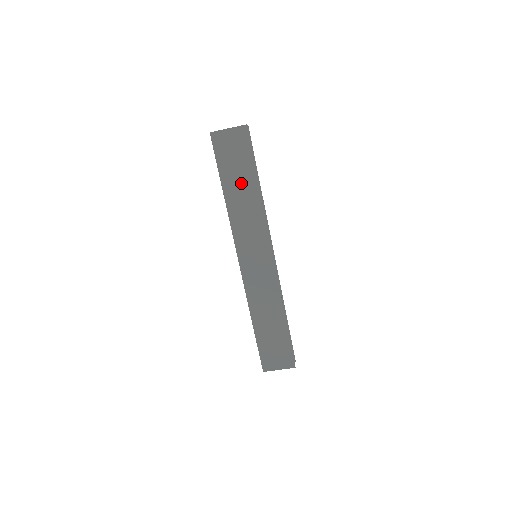
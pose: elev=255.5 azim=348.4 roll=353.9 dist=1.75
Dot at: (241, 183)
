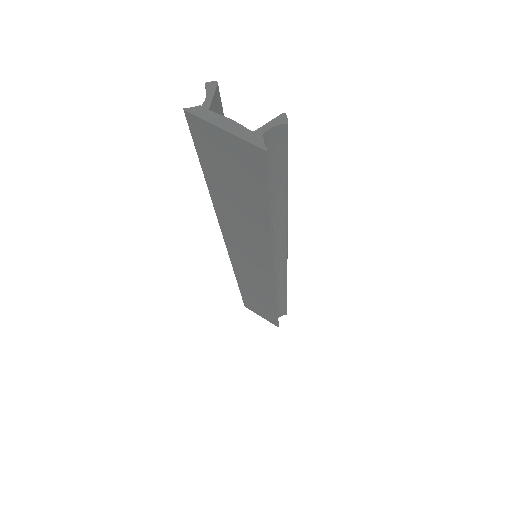
Dot at: (241, 204)
